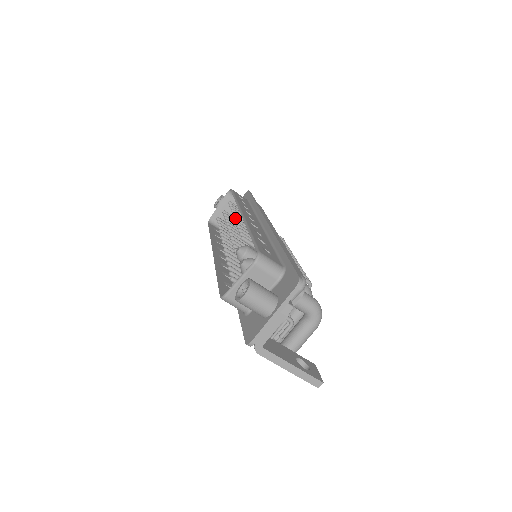
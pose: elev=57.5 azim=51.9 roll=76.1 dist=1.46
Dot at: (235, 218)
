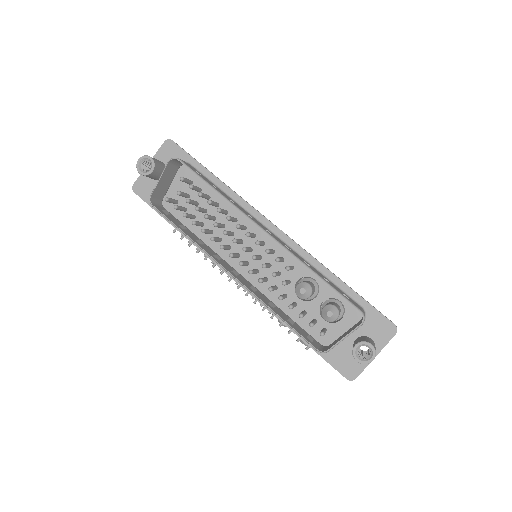
Dot at: (239, 226)
